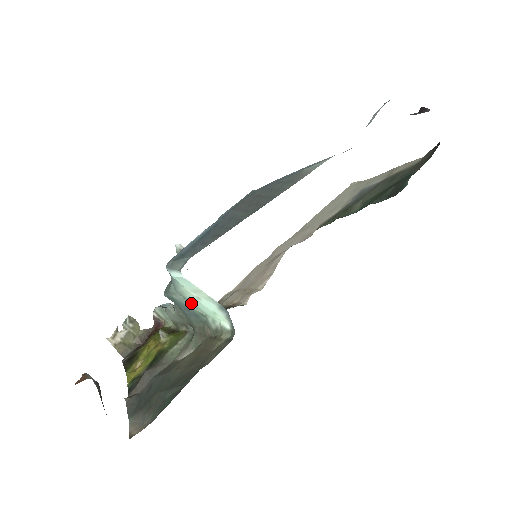
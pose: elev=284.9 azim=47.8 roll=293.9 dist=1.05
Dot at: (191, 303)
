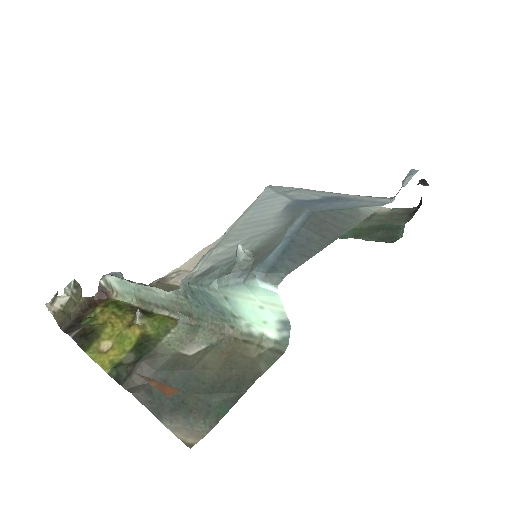
Dot at: (231, 304)
